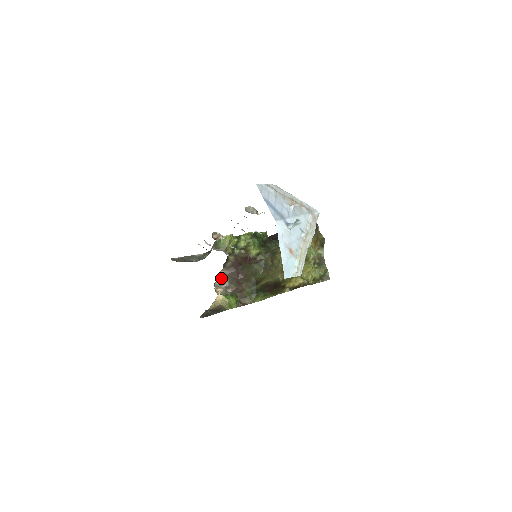
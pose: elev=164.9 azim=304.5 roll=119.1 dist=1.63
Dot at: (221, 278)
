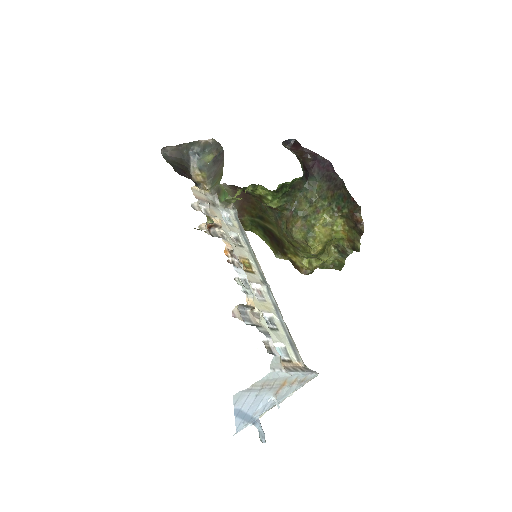
Dot at: occluded
